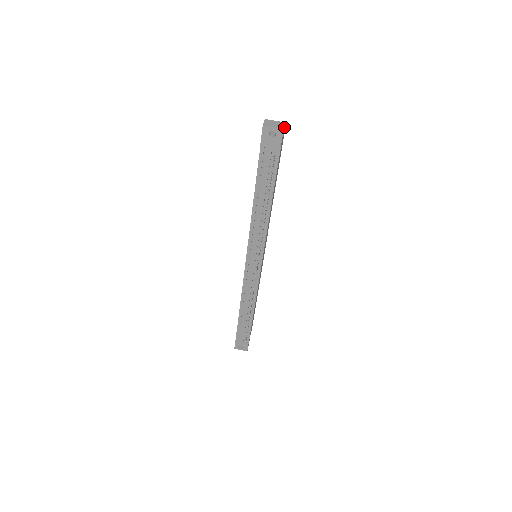
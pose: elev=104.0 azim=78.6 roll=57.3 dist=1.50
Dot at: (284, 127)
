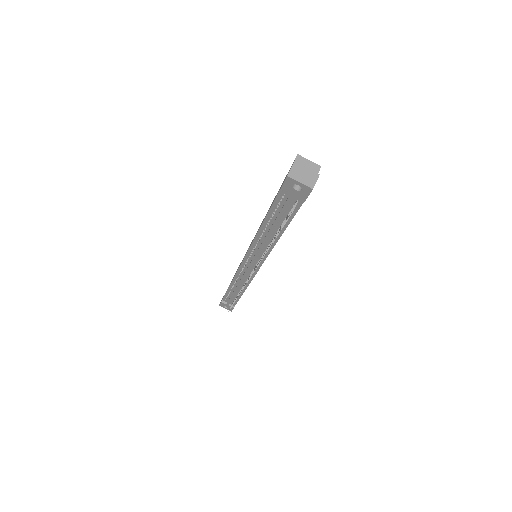
Dot at: (316, 180)
